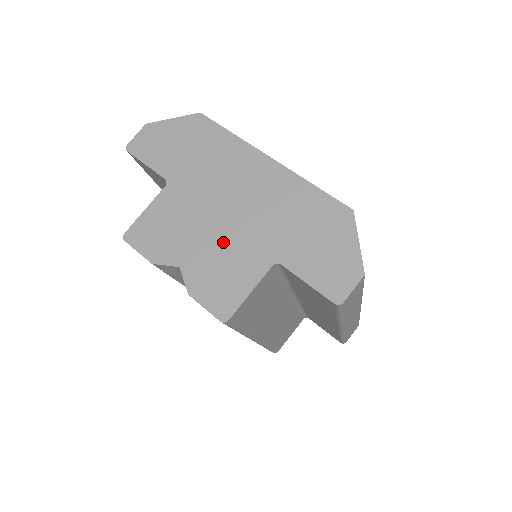
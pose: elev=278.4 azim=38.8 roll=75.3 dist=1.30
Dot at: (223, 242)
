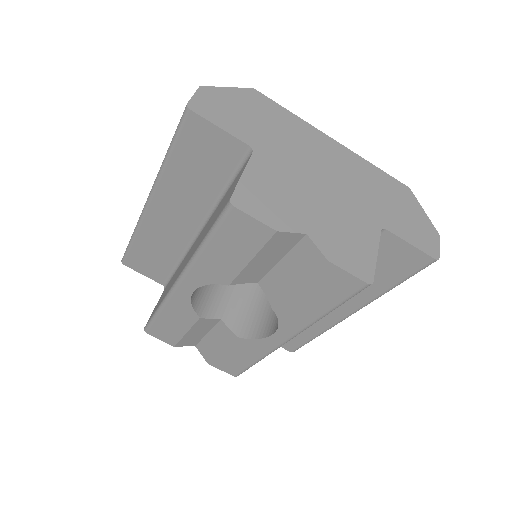
Dot at: (334, 210)
